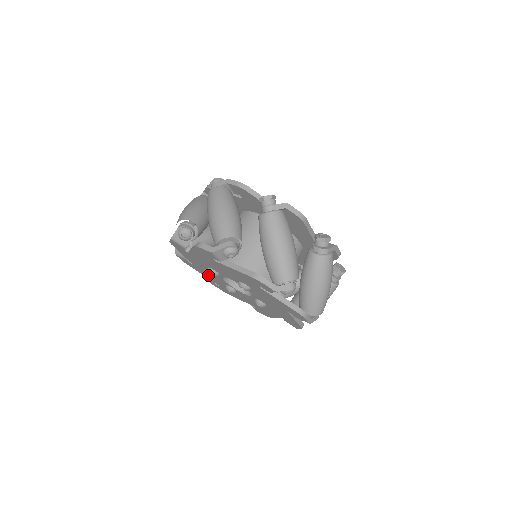
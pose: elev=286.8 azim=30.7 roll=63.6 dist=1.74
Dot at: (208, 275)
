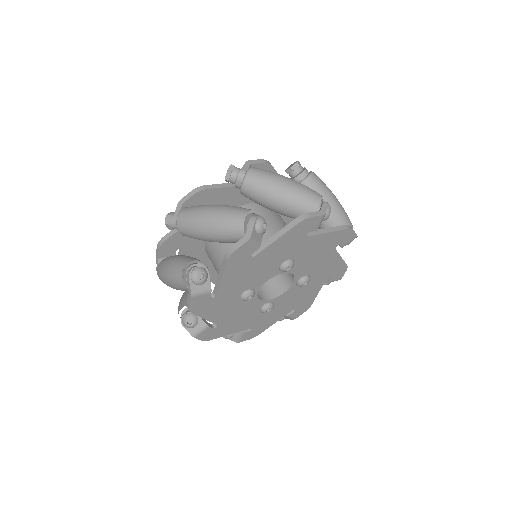
Dot at: (237, 322)
